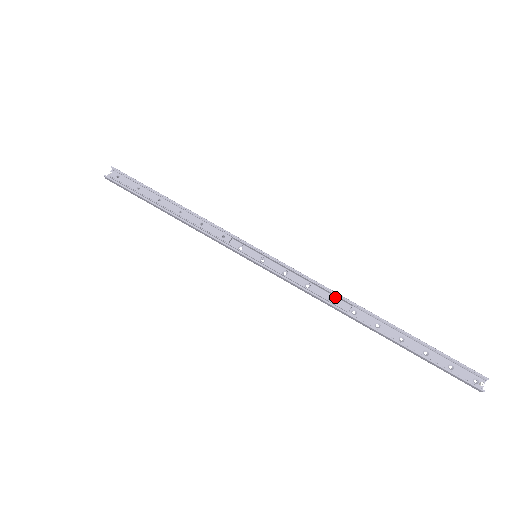
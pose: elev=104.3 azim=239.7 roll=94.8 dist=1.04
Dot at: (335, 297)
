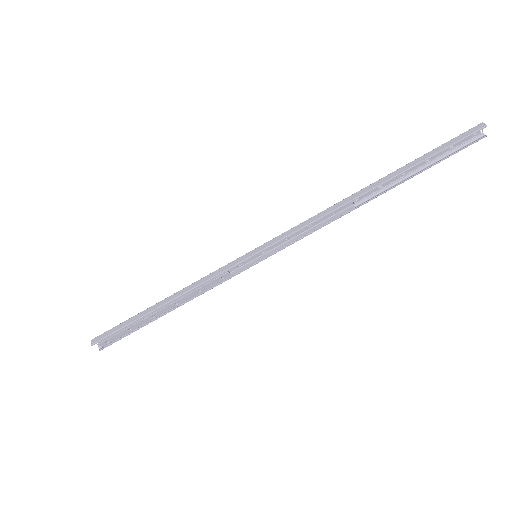
Dot at: (335, 209)
